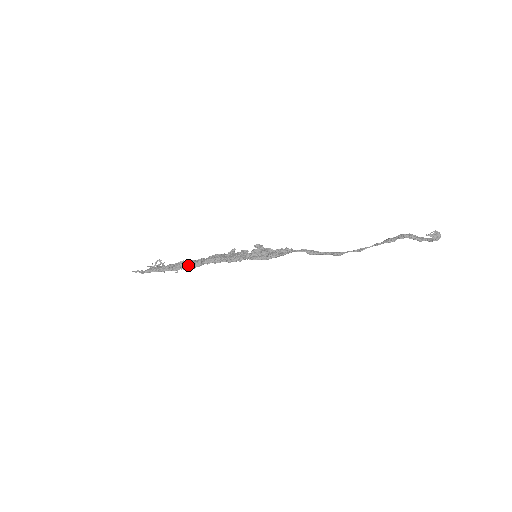
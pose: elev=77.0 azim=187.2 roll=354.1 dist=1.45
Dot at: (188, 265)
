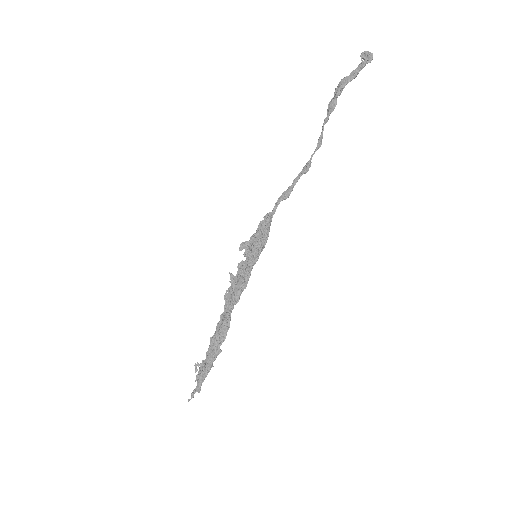
Dot at: (222, 336)
